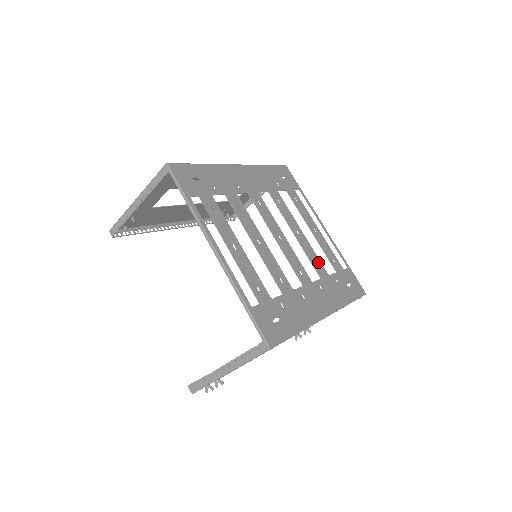
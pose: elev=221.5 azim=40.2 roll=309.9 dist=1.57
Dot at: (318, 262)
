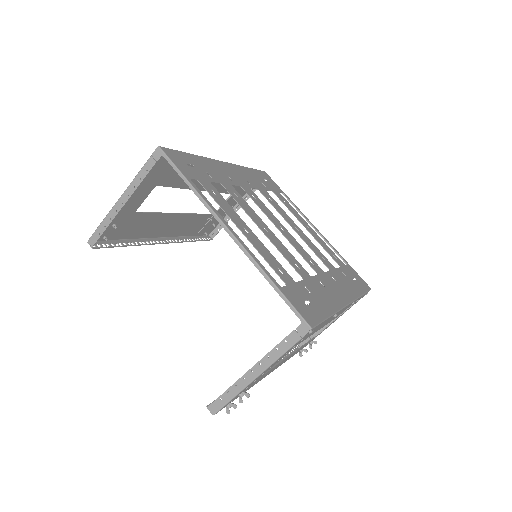
Dot at: (322, 256)
